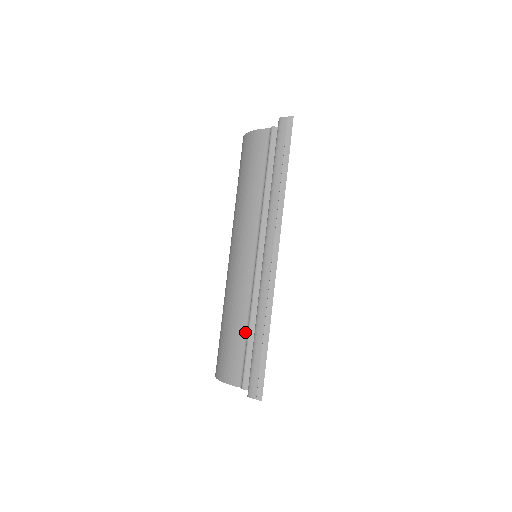
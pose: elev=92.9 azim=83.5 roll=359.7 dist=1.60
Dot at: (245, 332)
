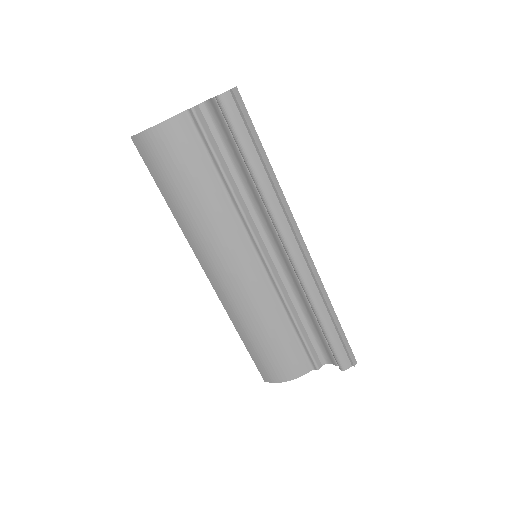
Dot at: (290, 327)
